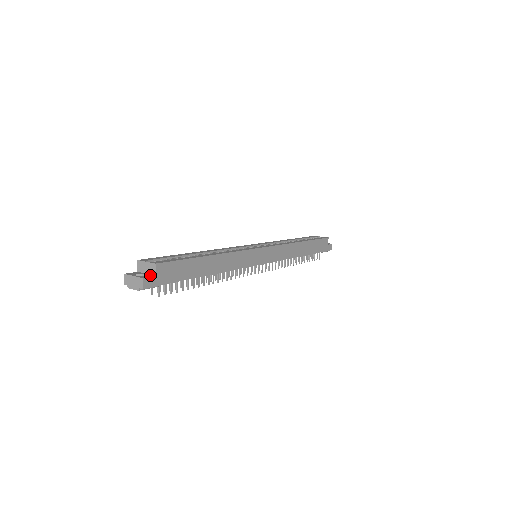
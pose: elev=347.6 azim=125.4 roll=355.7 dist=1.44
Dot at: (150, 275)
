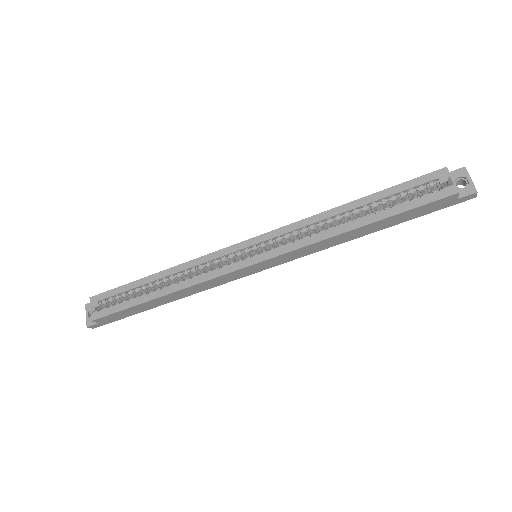
Dot at: occluded
